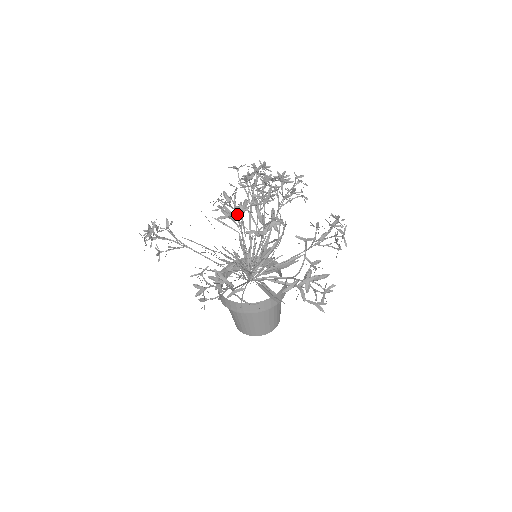
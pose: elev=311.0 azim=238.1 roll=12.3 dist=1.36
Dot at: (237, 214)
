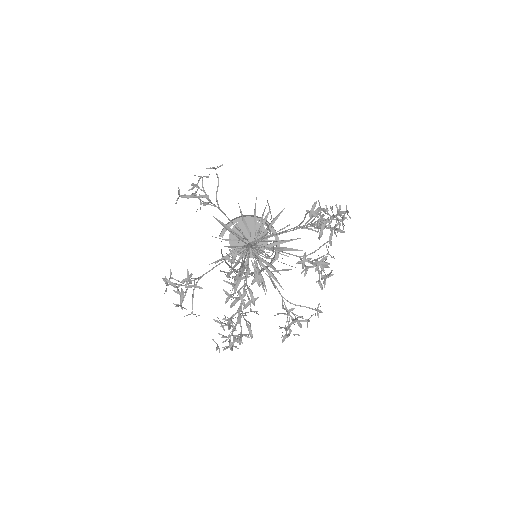
Dot at: (228, 282)
